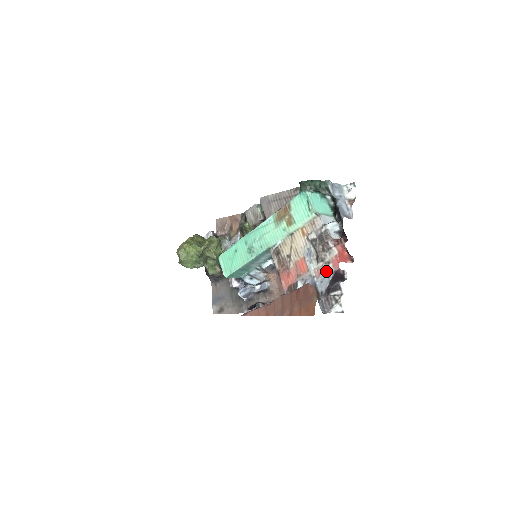
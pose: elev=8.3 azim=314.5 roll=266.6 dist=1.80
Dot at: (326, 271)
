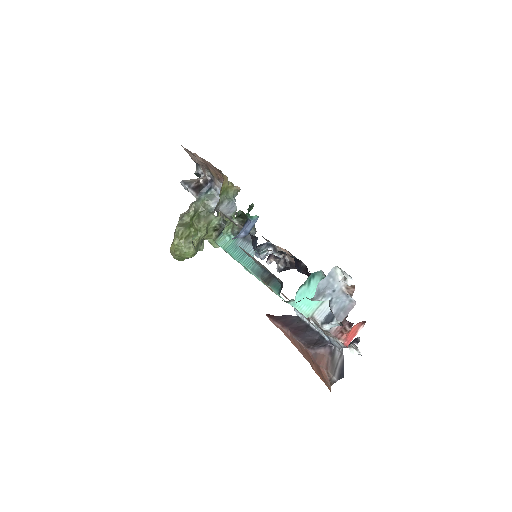
Dot at: (336, 341)
